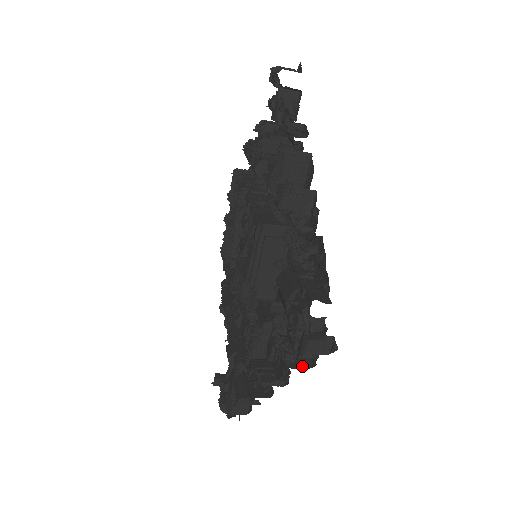
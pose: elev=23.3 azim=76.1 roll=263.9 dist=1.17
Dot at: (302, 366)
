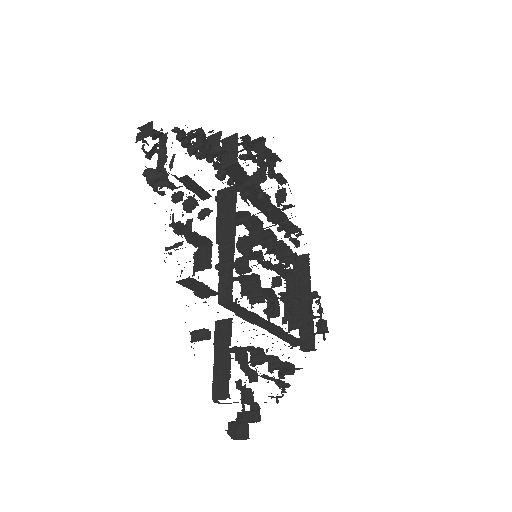
Dot at: occluded
